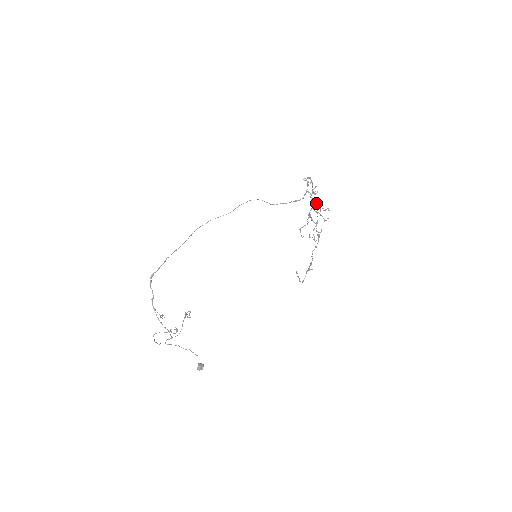
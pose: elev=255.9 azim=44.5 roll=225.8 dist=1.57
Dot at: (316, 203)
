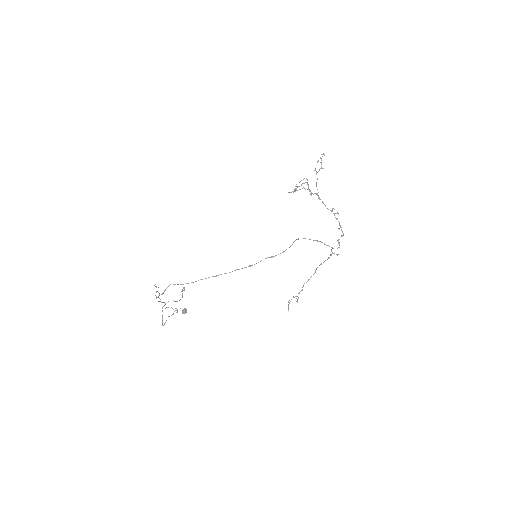
Dot at: (331, 255)
